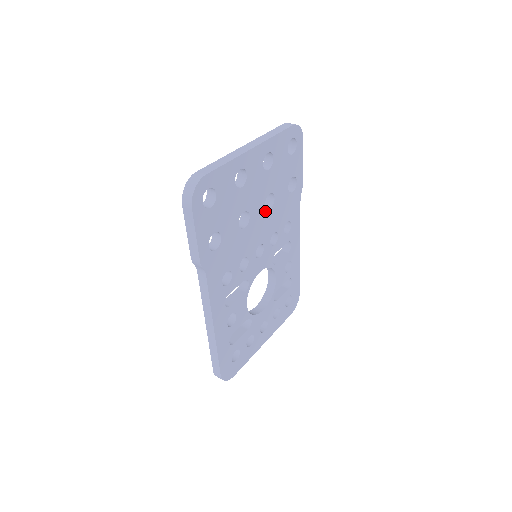
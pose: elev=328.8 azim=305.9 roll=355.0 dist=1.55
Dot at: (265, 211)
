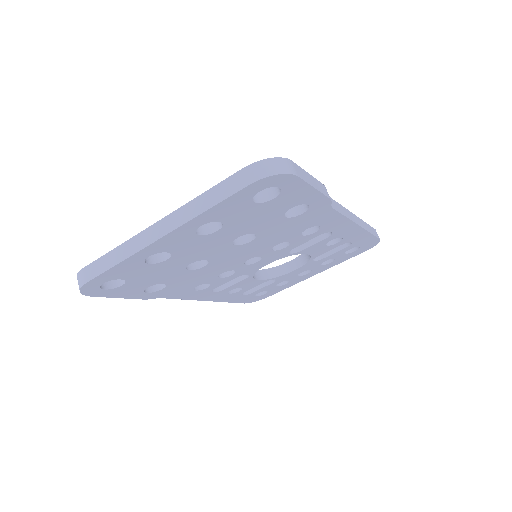
Dot at: (240, 246)
